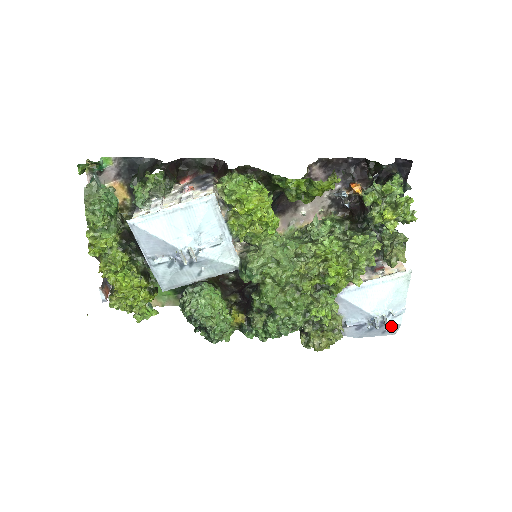
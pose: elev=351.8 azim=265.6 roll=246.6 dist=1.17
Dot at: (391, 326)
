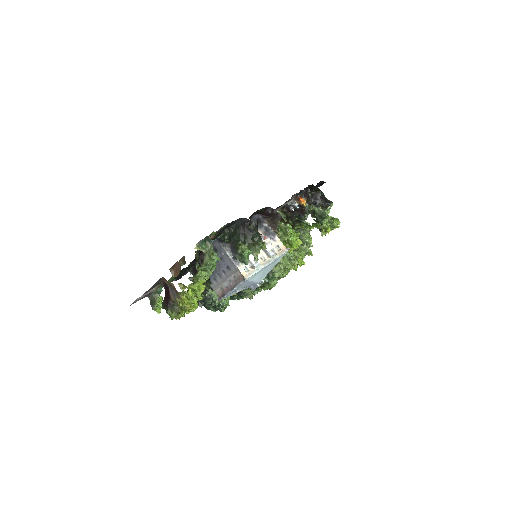
Dot at: occluded
